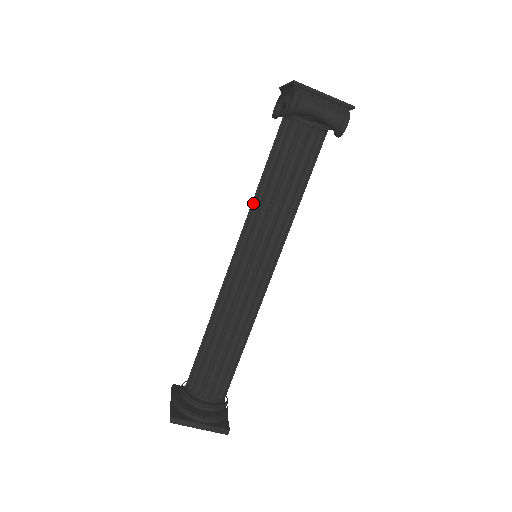
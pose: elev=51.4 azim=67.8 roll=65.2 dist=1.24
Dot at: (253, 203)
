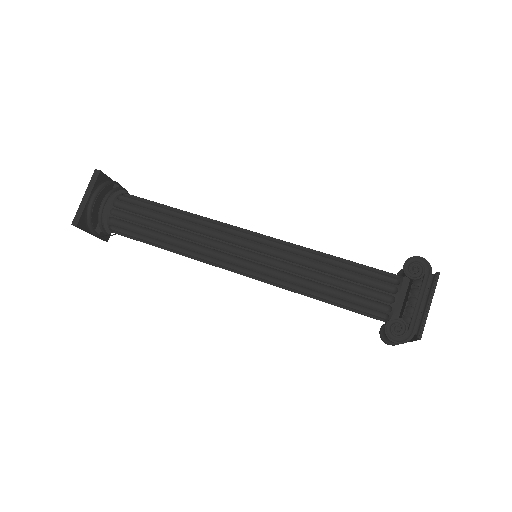
Dot at: (302, 268)
